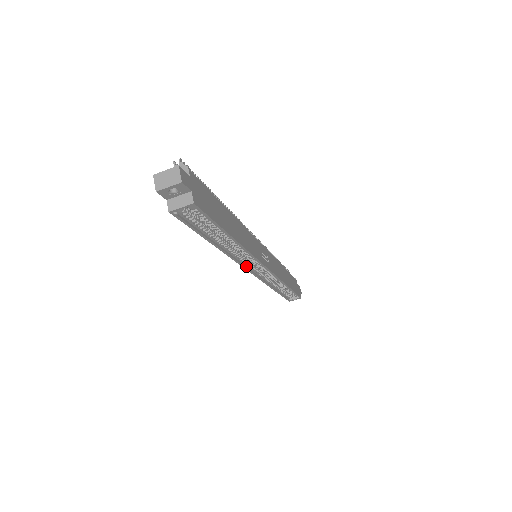
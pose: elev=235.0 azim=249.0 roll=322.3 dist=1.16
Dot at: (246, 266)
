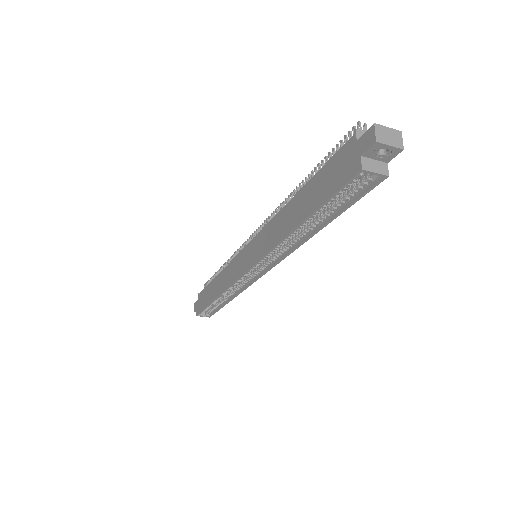
Dot at: (257, 262)
